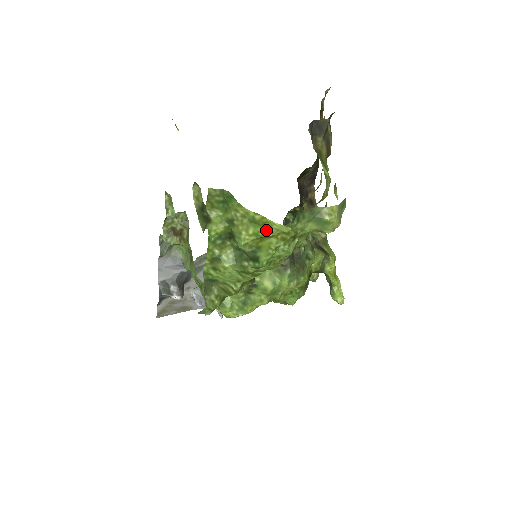
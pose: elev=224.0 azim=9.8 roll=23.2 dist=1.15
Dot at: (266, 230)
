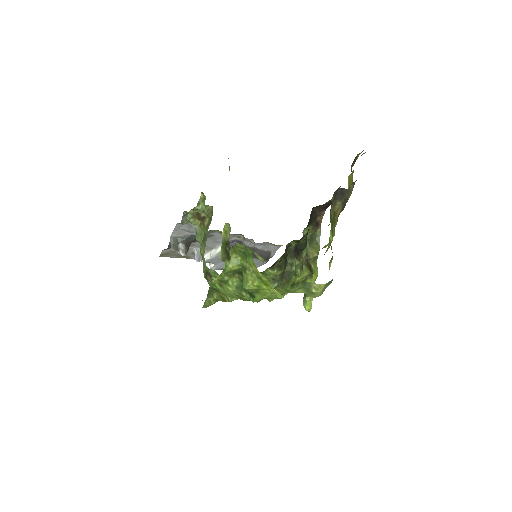
Dot at: (267, 288)
